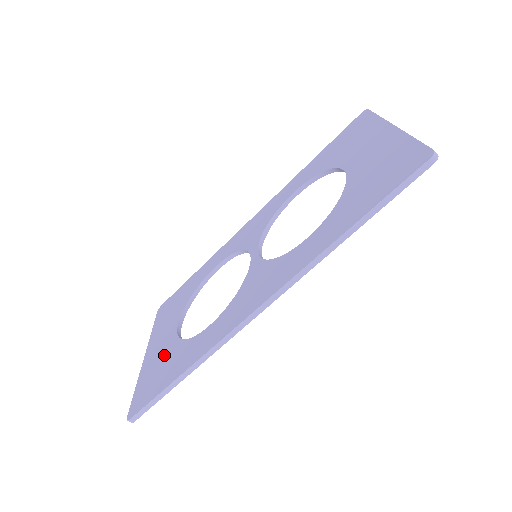
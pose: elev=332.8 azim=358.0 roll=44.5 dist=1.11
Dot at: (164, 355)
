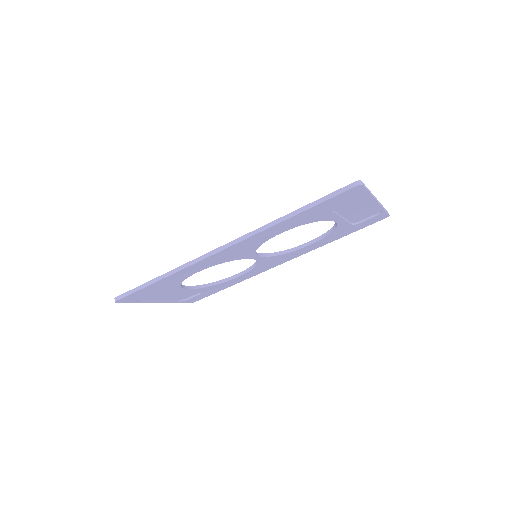
Dot at: occluded
